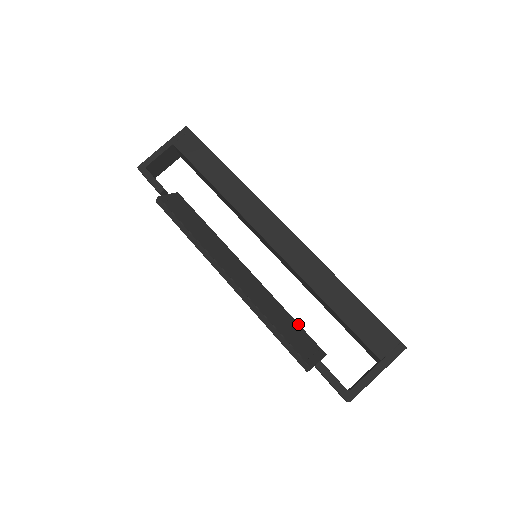
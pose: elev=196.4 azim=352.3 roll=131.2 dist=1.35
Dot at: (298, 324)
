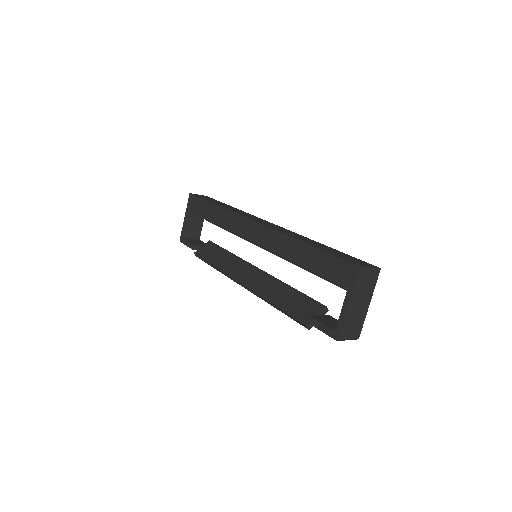
Dot at: (300, 292)
